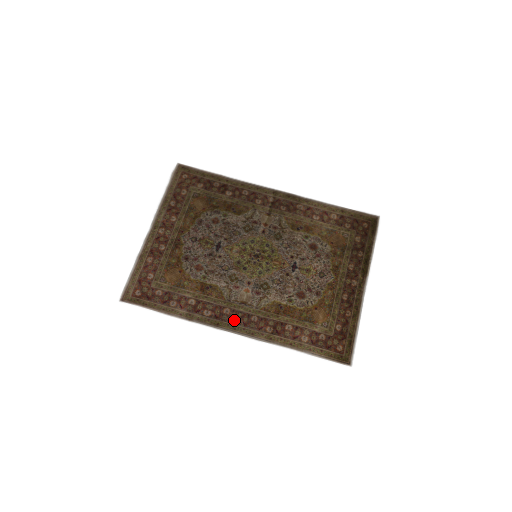
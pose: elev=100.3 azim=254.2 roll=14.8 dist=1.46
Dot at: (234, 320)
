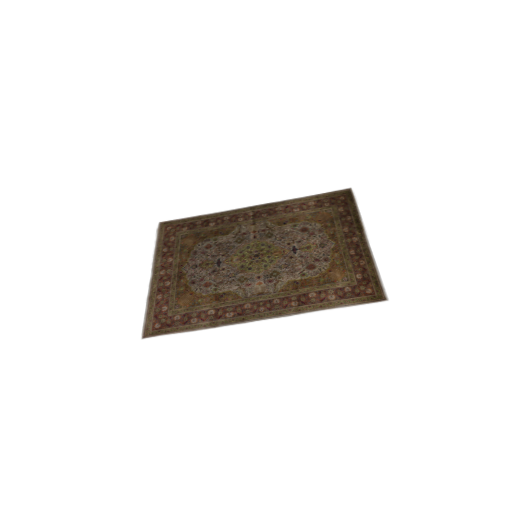
Dot at: (257, 310)
